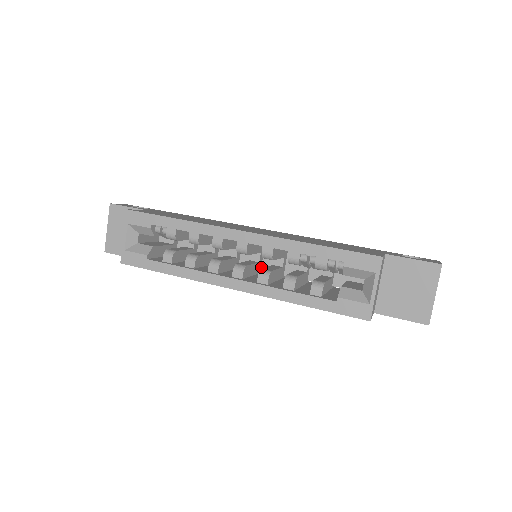
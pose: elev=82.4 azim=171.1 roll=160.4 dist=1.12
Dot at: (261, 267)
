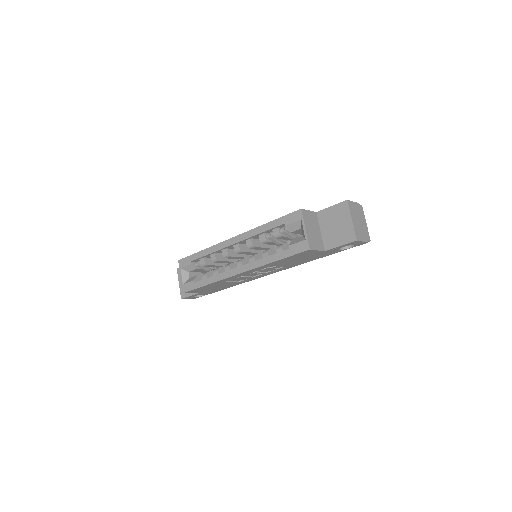
Dot at: occluded
